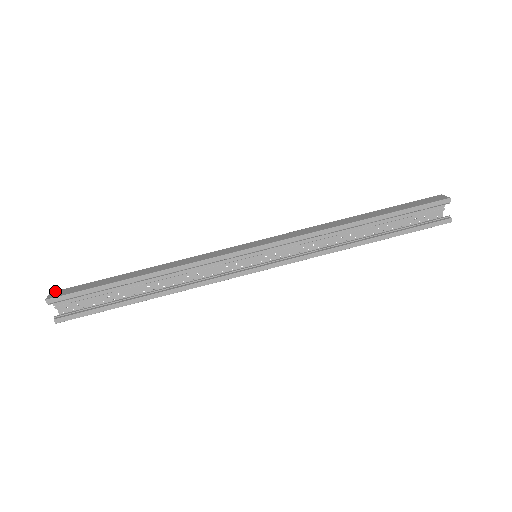
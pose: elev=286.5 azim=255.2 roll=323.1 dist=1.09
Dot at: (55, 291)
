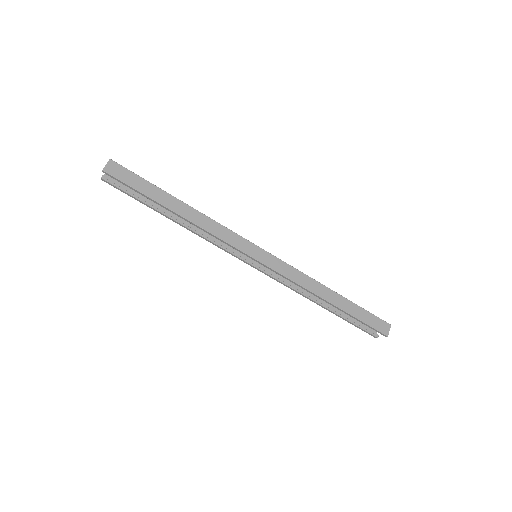
Dot at: (114, 162)
